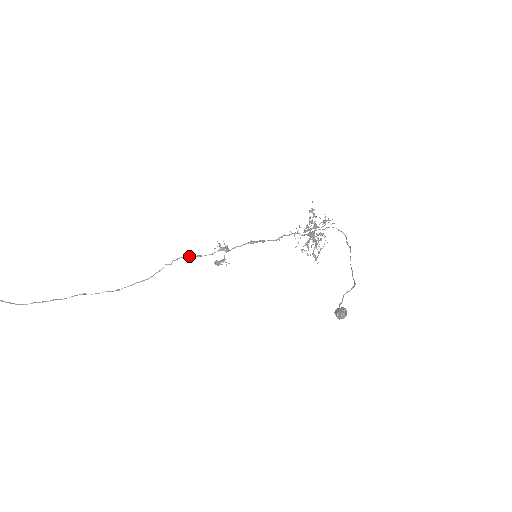
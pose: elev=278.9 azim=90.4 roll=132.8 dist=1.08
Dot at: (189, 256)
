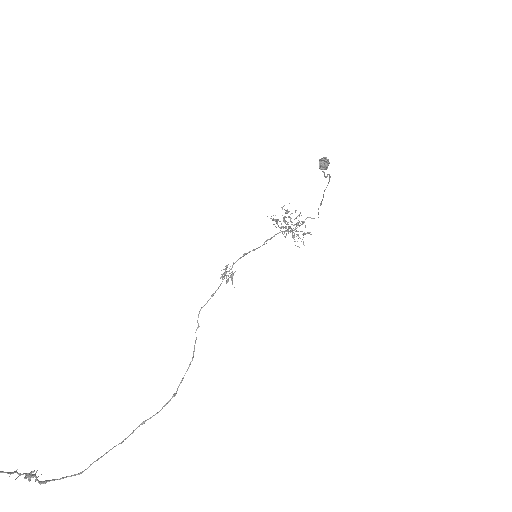
Dot at: (205, 304)
